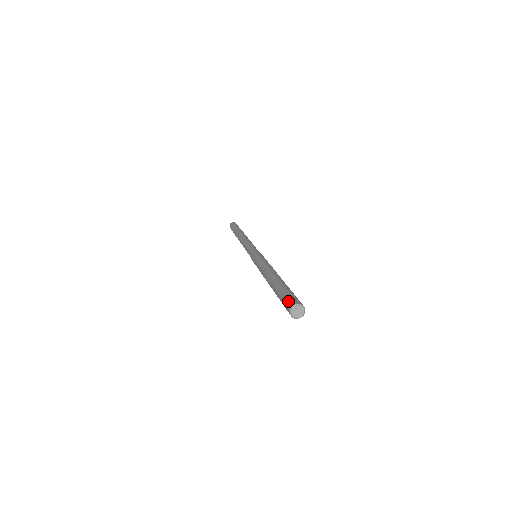
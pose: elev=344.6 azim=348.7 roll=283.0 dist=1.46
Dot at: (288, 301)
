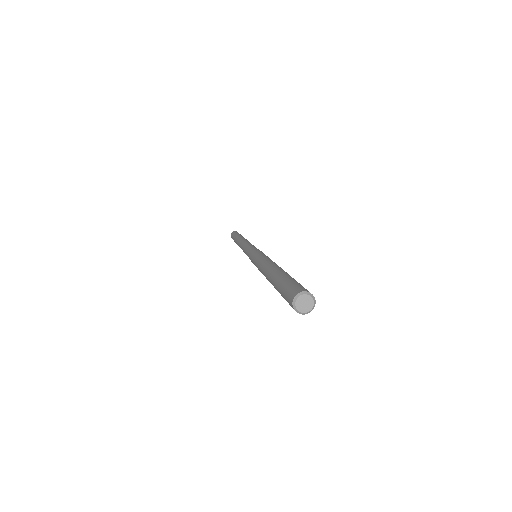
Dot at: (300, 286)
